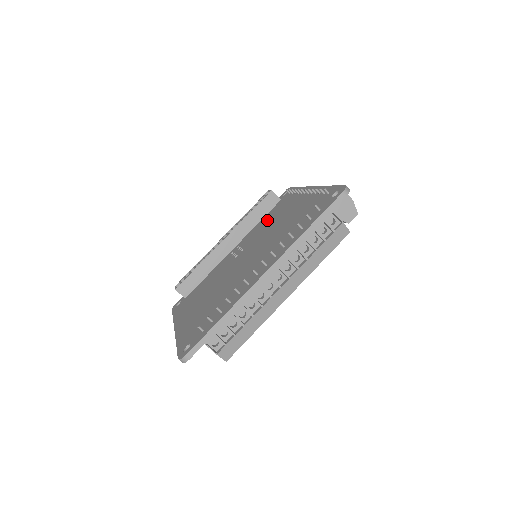
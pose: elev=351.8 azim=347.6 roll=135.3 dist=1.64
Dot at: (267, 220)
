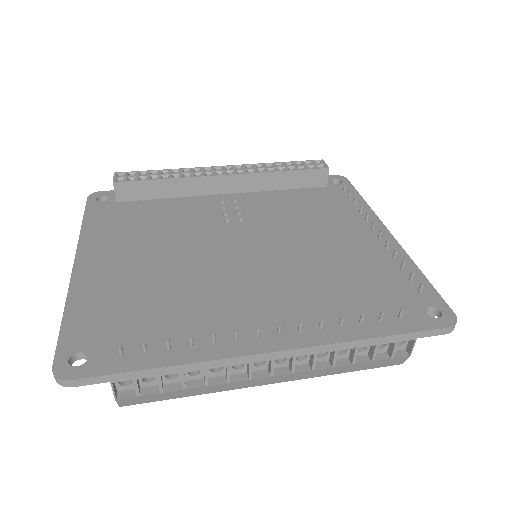
Dot at: (297, 205)
